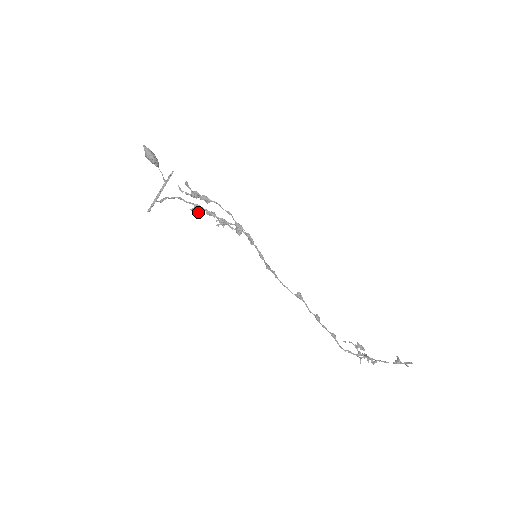
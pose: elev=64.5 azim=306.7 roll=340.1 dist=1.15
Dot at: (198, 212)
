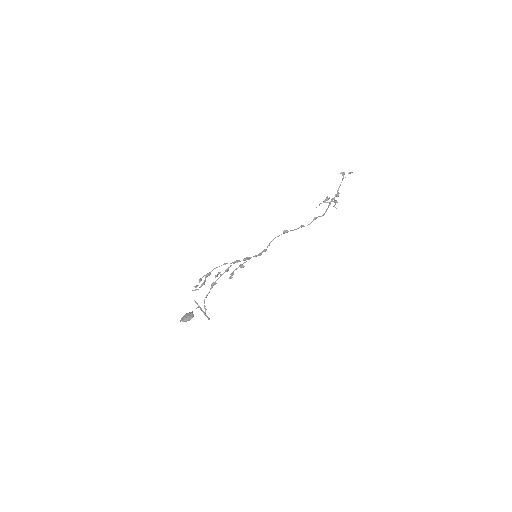
Dot at: occluded
